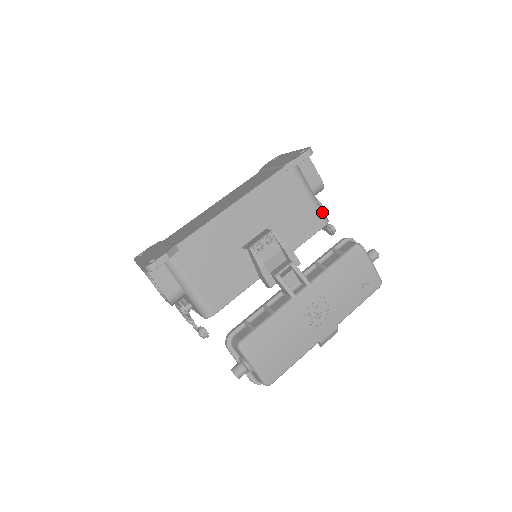
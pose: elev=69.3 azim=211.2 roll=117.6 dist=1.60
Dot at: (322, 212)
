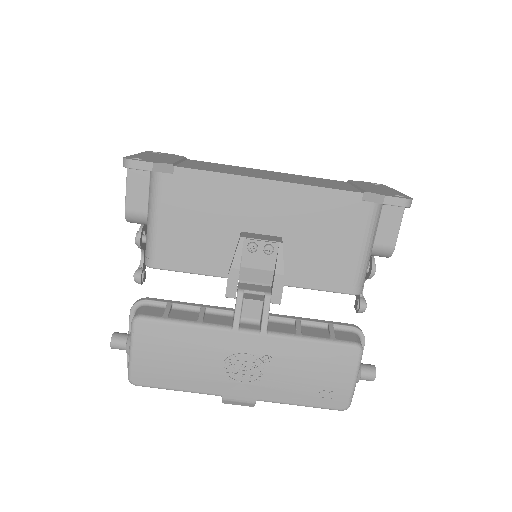
Dot at: (362, 278)
